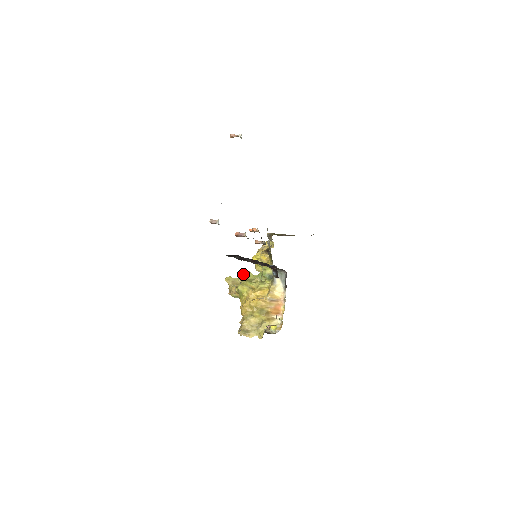
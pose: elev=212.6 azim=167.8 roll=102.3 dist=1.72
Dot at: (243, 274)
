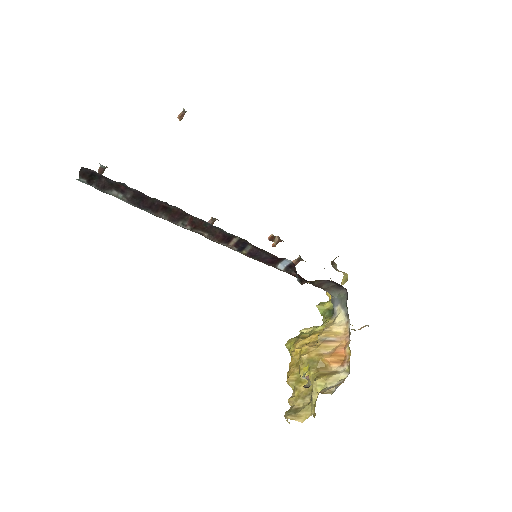
Dot at: (305, 332)
